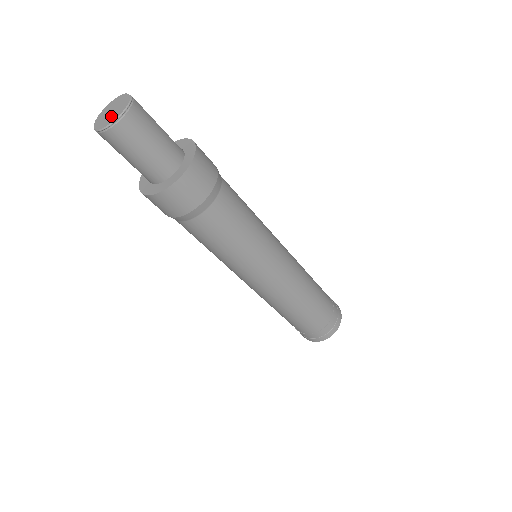
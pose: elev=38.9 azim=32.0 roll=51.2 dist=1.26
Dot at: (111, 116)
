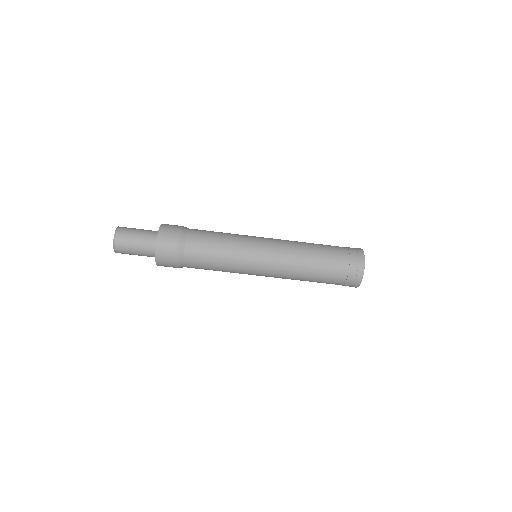
Dot at: occluded
